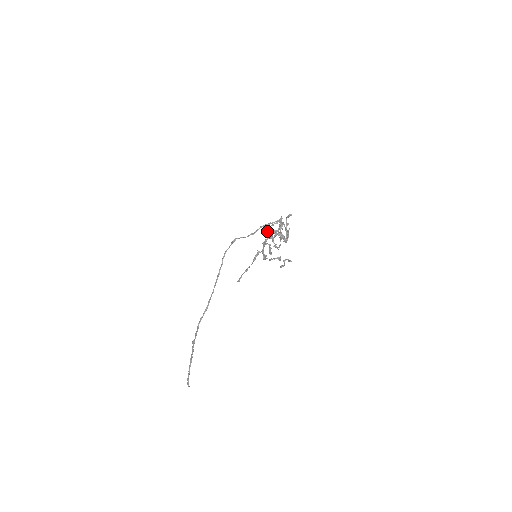
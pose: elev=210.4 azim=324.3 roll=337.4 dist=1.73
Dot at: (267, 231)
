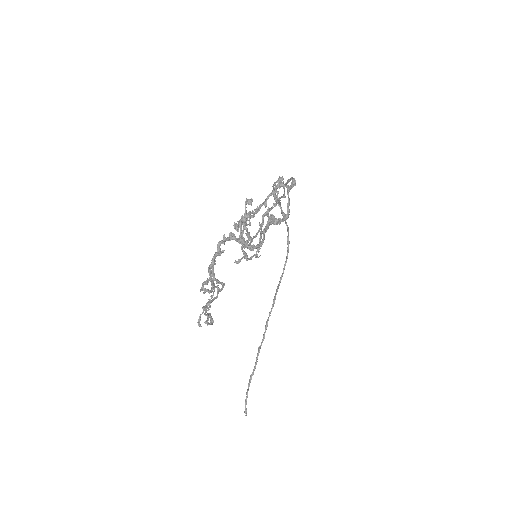
Dot at: (239, 225)
